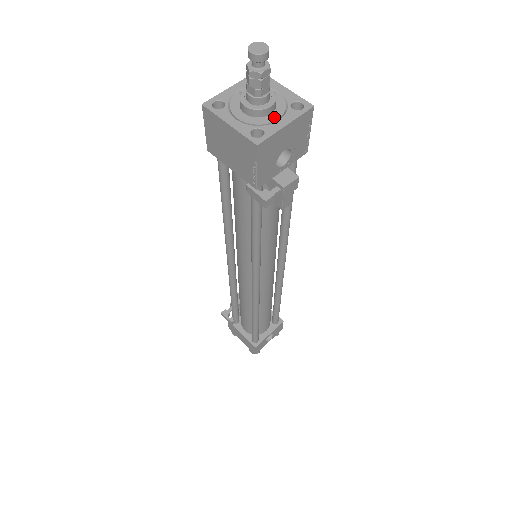
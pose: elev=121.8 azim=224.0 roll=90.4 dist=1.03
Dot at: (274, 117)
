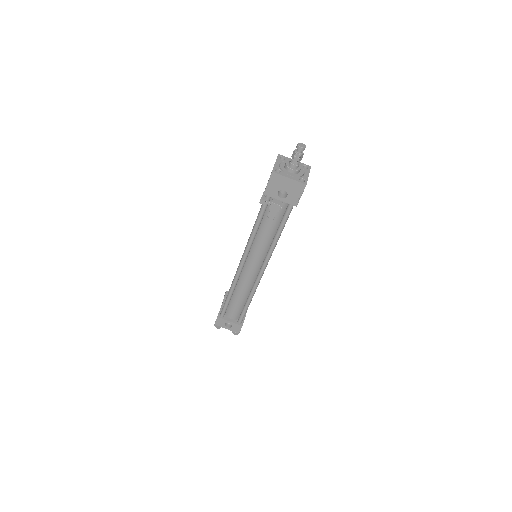
Dot at: (290, 174)
